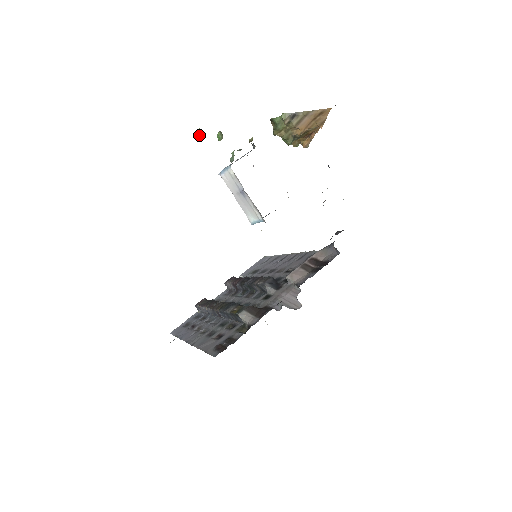
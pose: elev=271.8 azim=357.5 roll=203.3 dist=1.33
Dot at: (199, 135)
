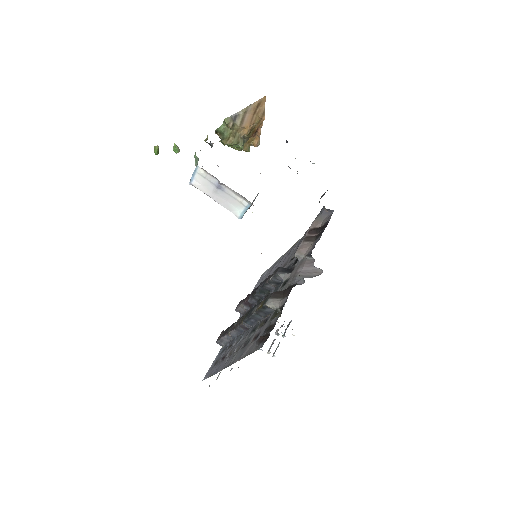
Dot at: (157, 153)
